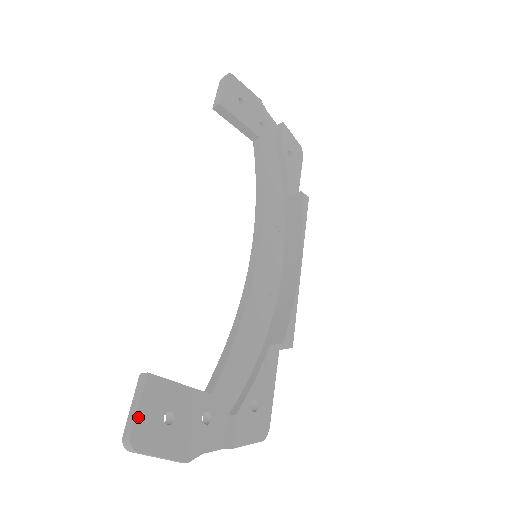
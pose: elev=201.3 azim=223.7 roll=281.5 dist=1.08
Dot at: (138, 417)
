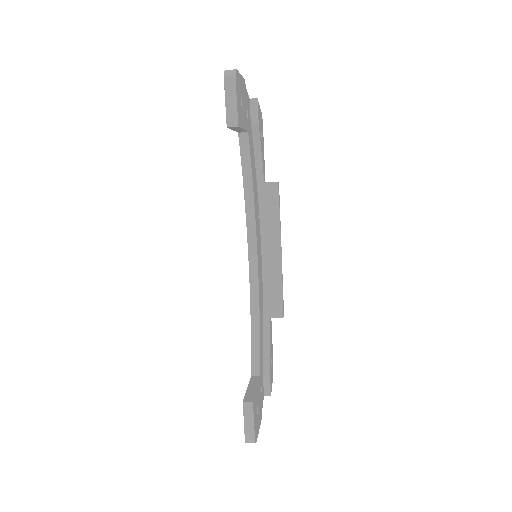
Dot at: (255, 428)
